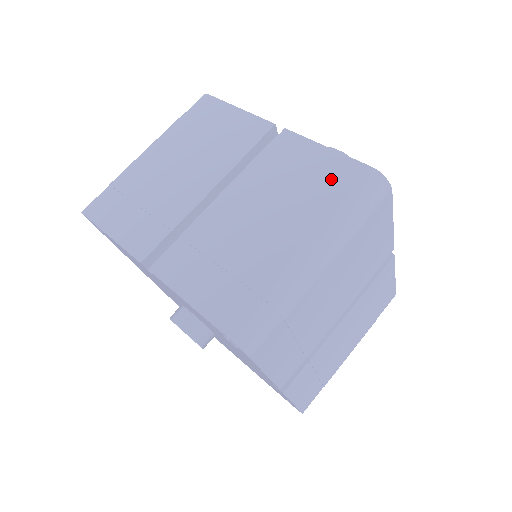
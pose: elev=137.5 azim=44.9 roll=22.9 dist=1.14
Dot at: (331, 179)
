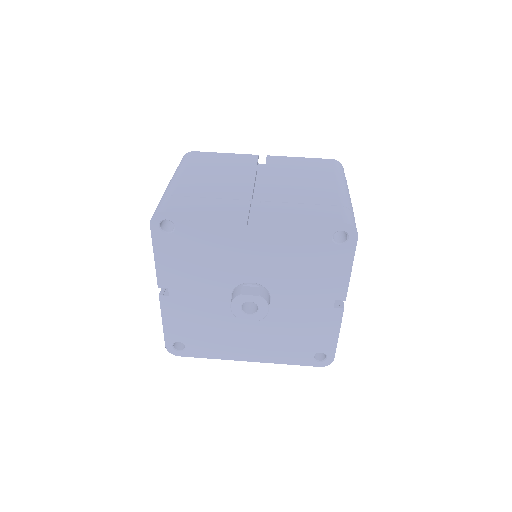
Dot at: (319, 166)
